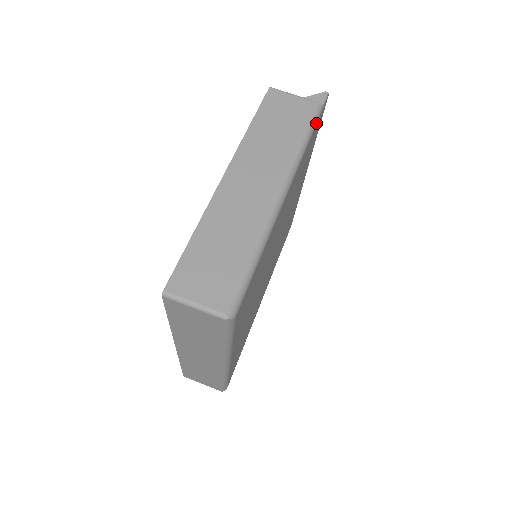
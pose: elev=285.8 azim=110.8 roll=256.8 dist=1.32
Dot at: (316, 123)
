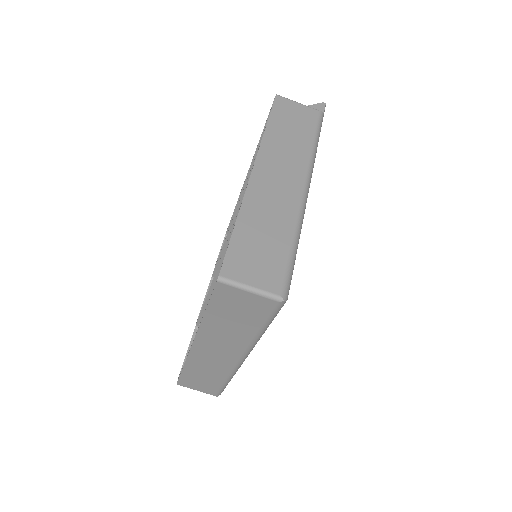
Dot at: occluded
